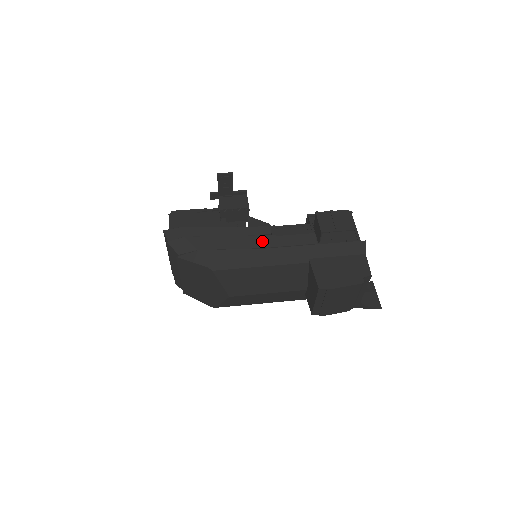
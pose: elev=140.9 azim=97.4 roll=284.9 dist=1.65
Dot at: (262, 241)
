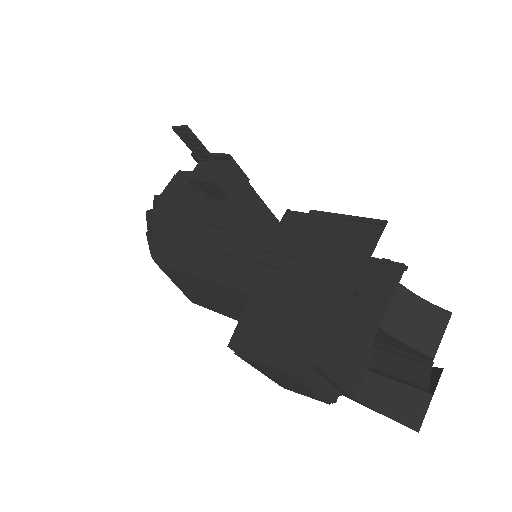
Dot at: (216, 239)
